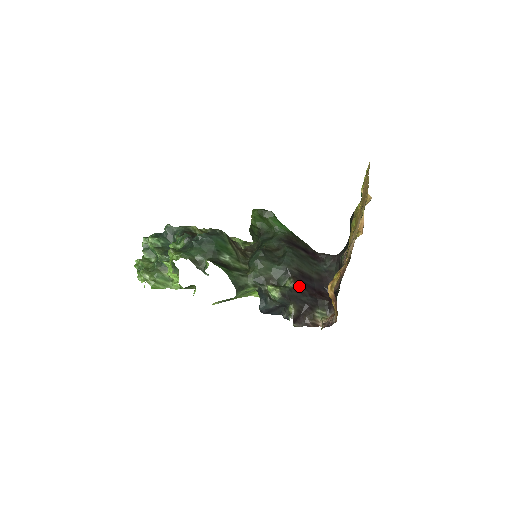
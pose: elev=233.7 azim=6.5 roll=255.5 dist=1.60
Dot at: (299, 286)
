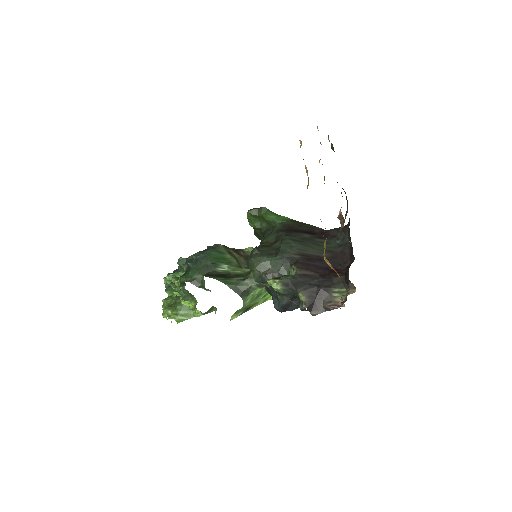
Dot at: (304, 270)
